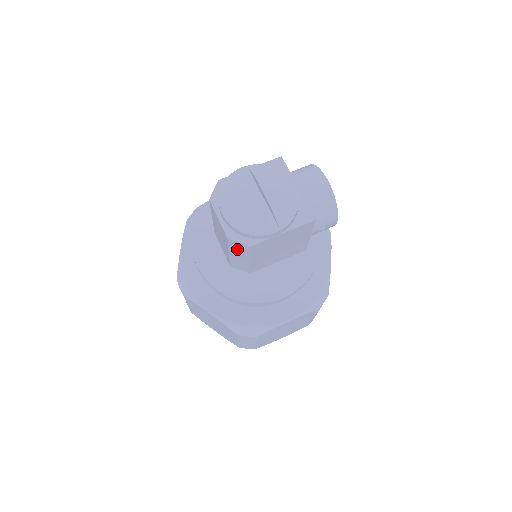
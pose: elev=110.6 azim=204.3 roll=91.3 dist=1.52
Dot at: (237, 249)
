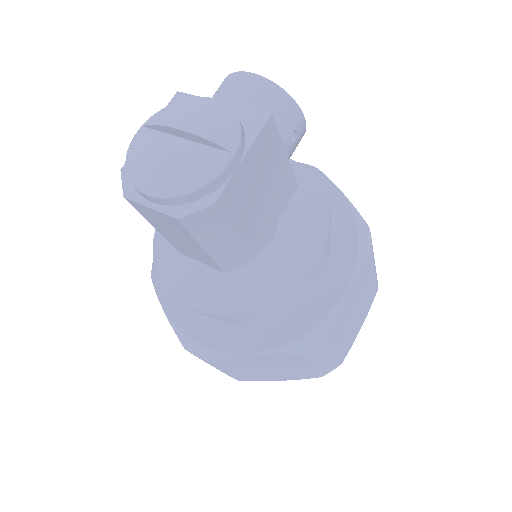
Dot at: (204, 229)
